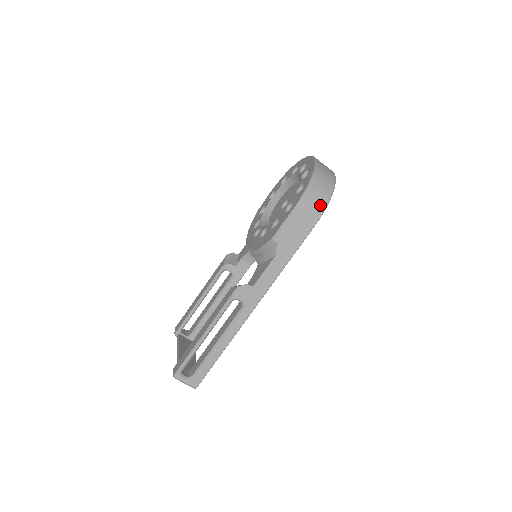
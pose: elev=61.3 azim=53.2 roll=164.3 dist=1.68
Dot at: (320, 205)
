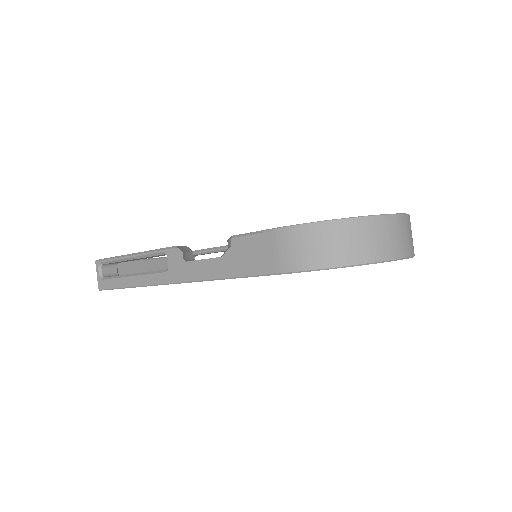
Dot at: (305, 259)
